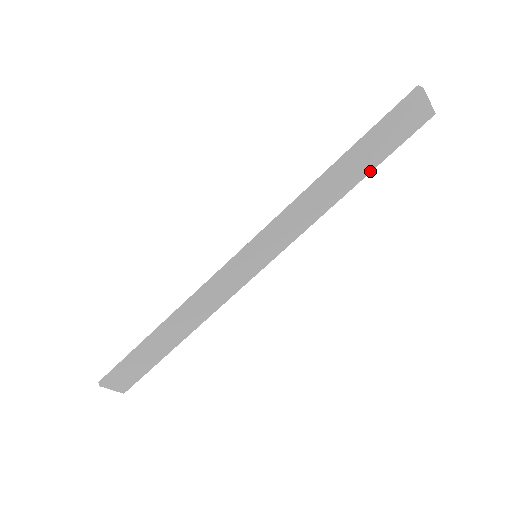
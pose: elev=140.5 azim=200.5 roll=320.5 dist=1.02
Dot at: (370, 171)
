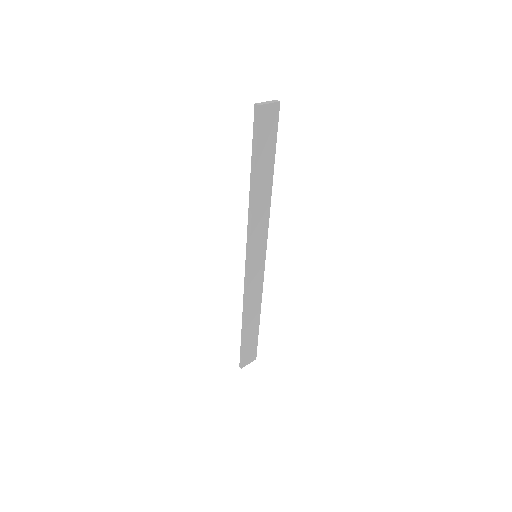
Dot at: (273, 164)
